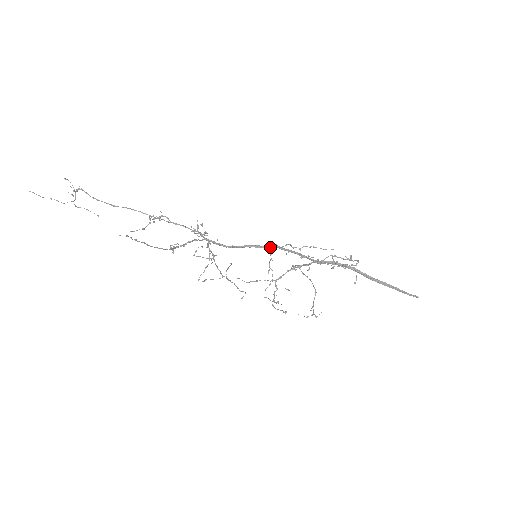
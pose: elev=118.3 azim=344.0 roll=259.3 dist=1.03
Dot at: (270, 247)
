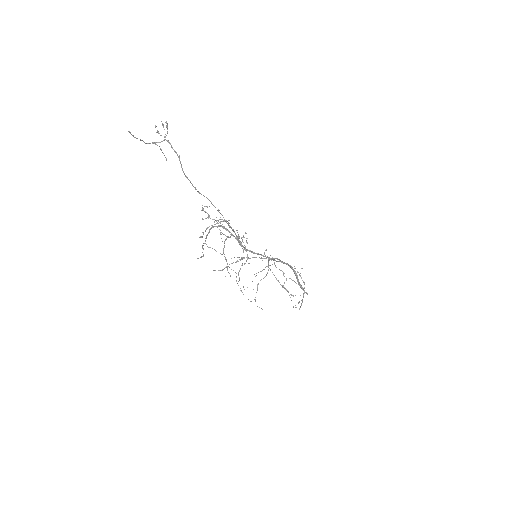
Dot at: (270, 258)
